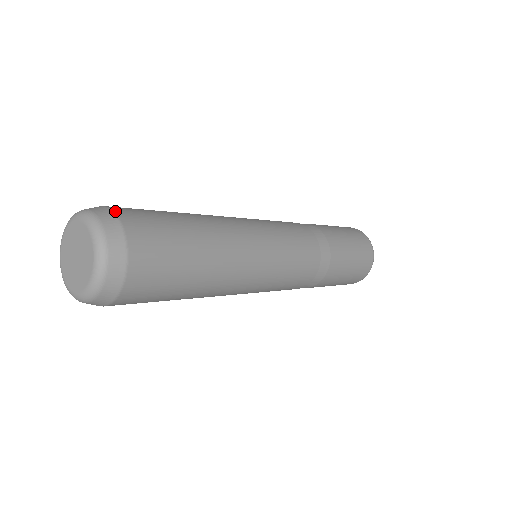
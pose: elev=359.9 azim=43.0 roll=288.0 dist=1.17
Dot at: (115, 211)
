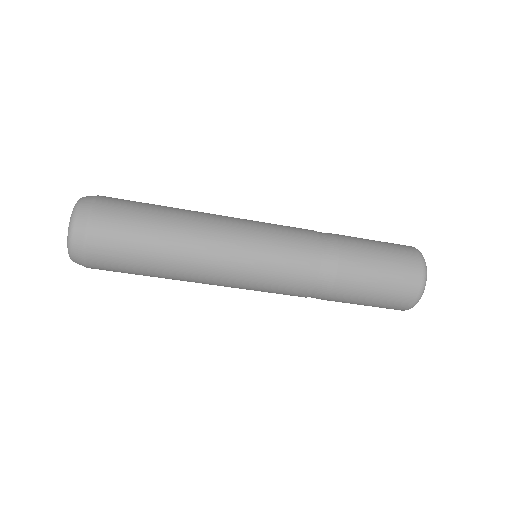
Dot at: occluded
